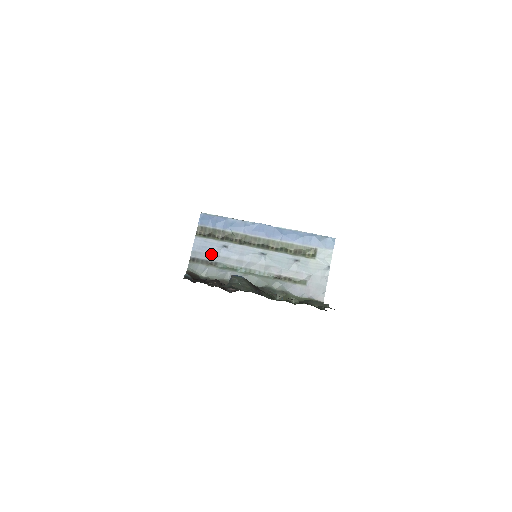
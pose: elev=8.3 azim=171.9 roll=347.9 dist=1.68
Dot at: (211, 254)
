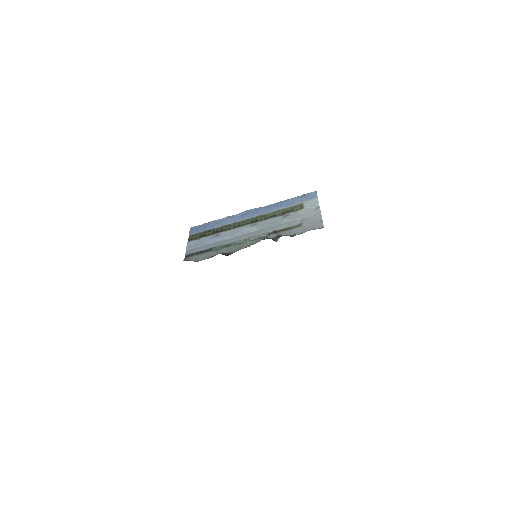
Dot at: (204, 245)
